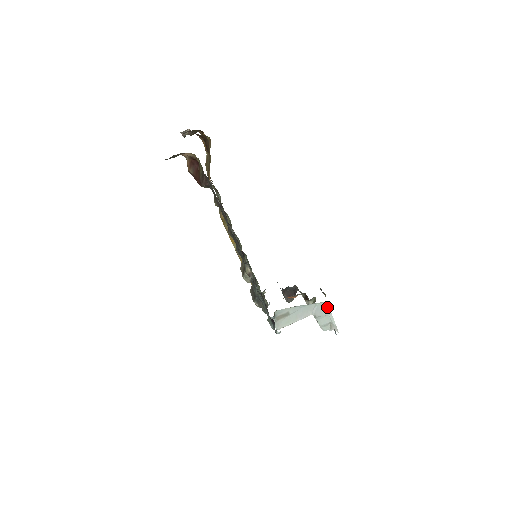
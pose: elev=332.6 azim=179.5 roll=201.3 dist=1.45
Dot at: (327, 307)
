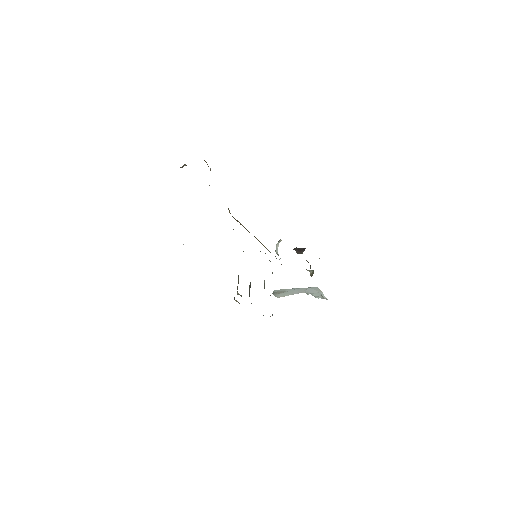
Dot at: (318, 289)
